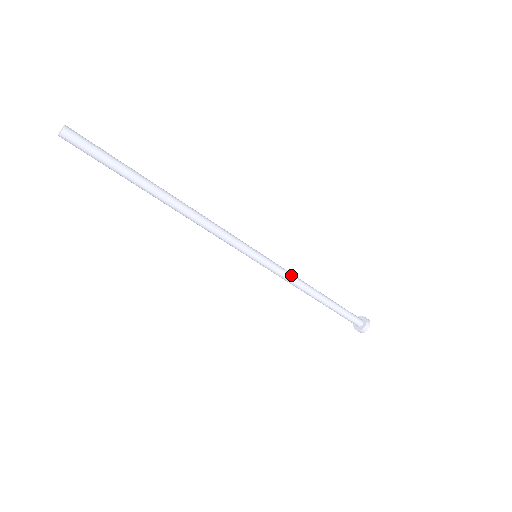
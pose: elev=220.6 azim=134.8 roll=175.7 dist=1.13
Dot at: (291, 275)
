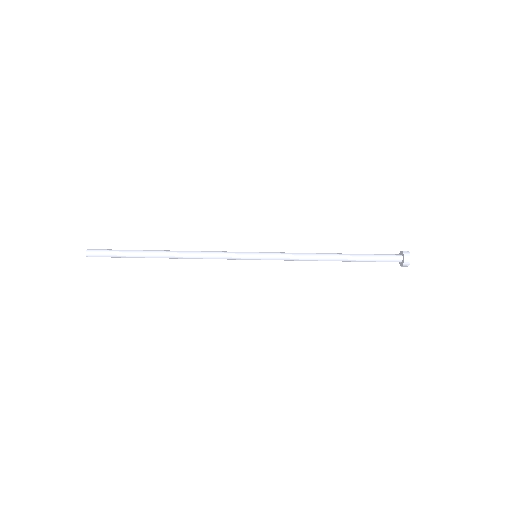
Dot at: (295, 253)
